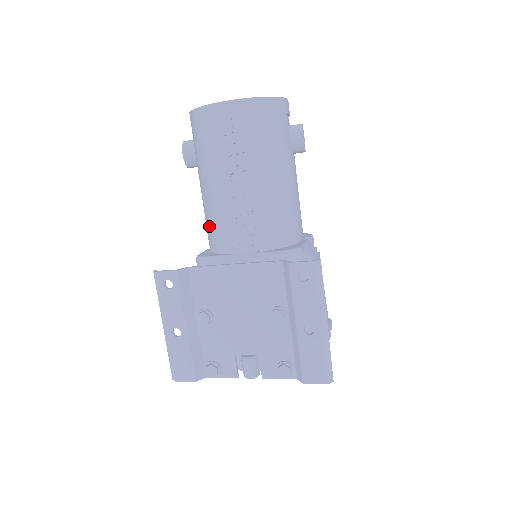
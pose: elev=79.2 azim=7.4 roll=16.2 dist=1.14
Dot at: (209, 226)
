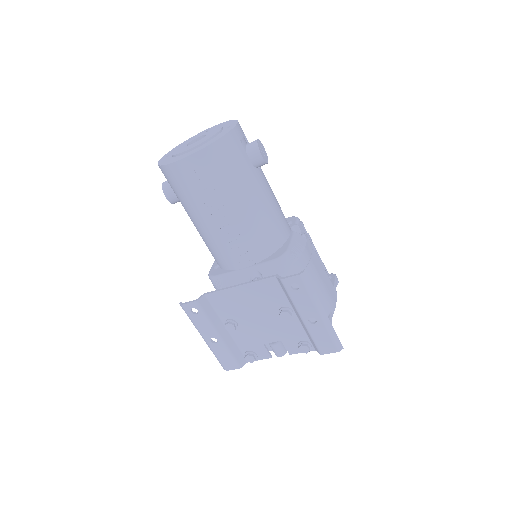
Dot at: (209, 250)
